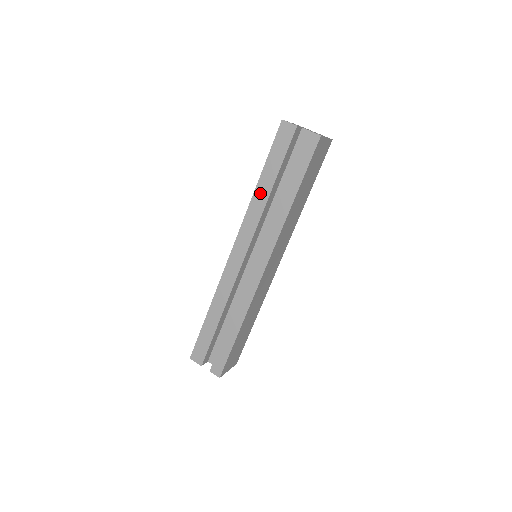
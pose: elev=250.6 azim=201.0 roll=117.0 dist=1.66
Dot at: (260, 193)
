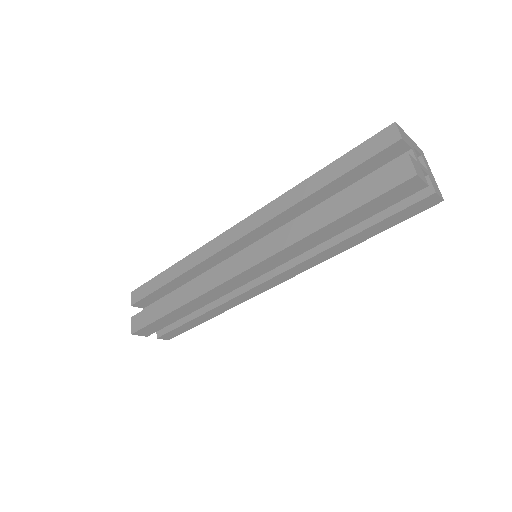
Dot at: (321, 235)
